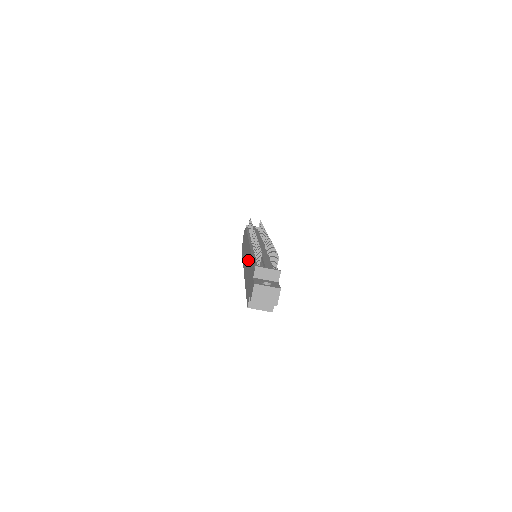
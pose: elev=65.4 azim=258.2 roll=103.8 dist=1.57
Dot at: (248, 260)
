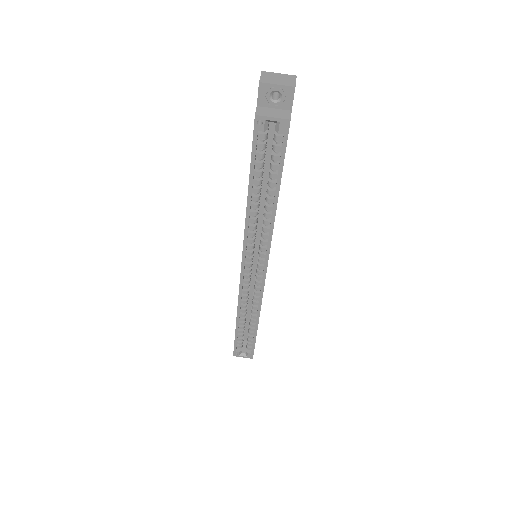
Dot at: occluded
